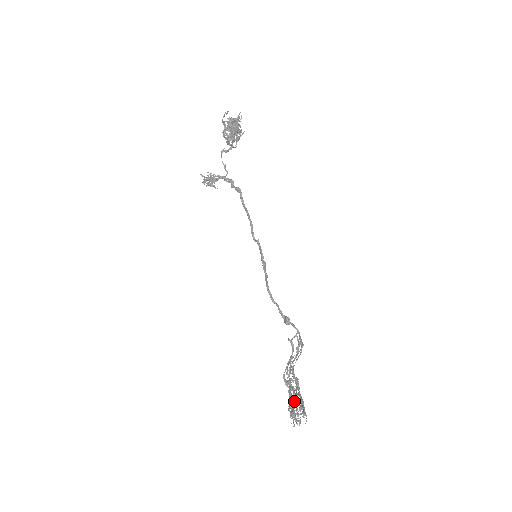
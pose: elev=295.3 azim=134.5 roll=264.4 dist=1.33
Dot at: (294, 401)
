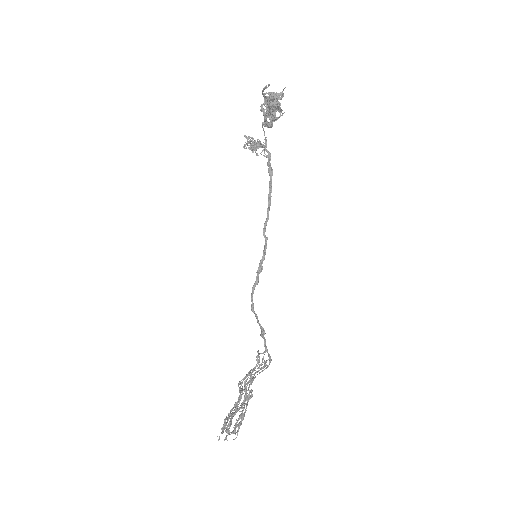
Dot at: (232, 415)
